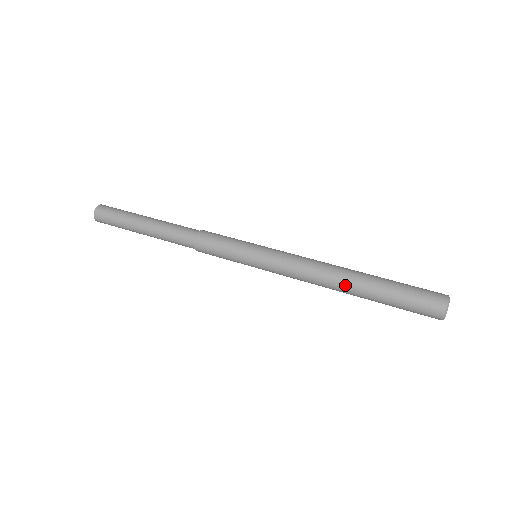
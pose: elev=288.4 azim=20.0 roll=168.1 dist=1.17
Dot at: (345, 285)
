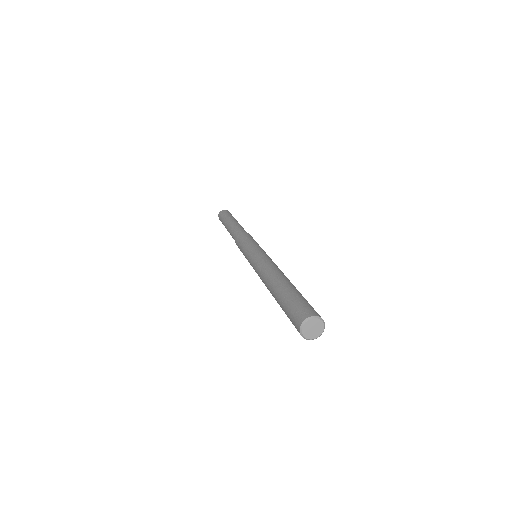
Dot at: (270, 284)
